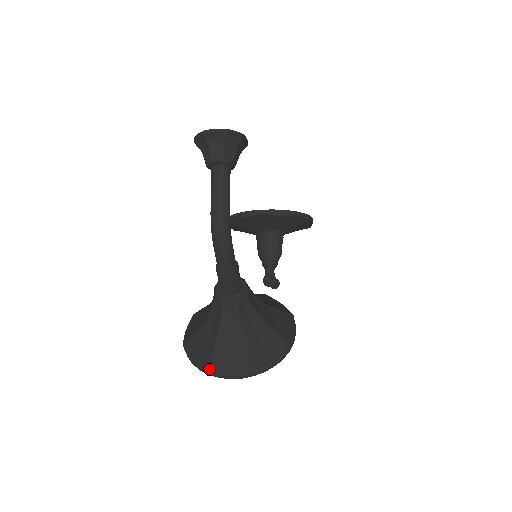
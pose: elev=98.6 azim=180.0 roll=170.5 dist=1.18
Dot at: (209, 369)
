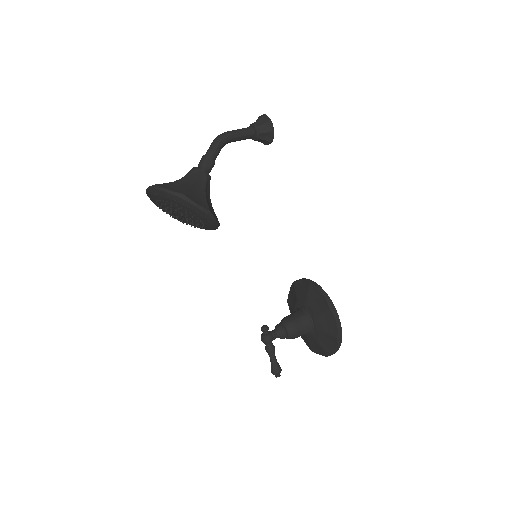
Dot at: occluded
